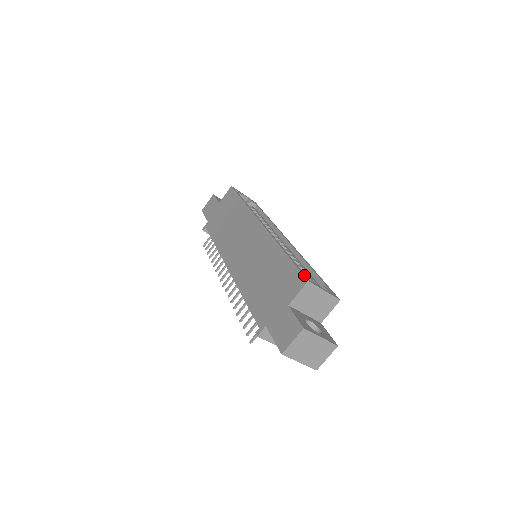
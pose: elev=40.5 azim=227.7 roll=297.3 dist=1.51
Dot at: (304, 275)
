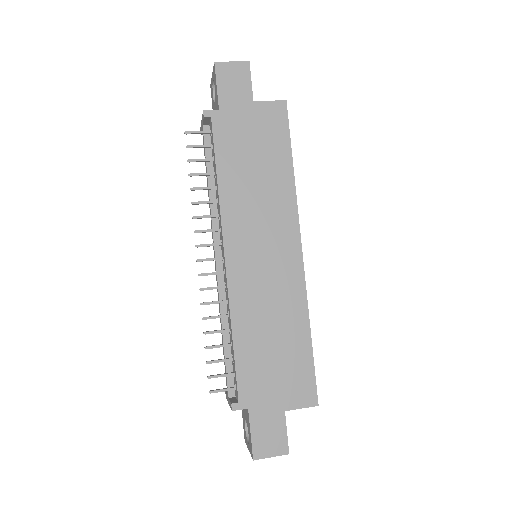
Dot at: occluded
